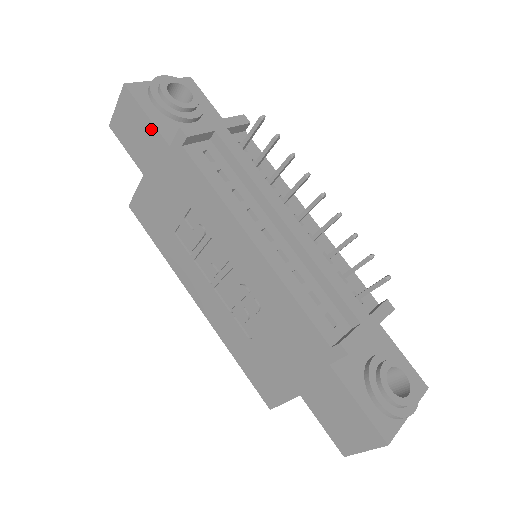
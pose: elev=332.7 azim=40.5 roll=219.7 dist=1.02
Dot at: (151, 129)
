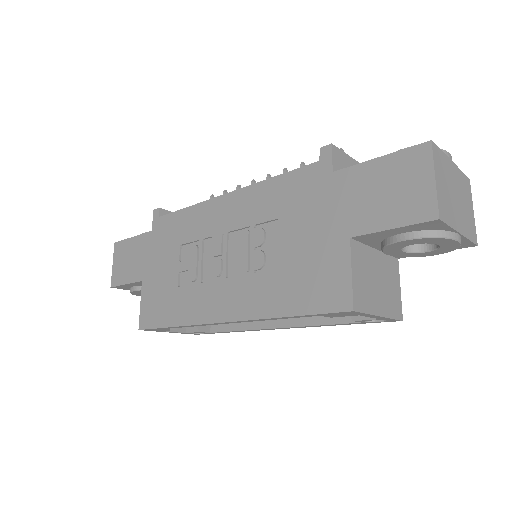
Dot at: (137, 240)
